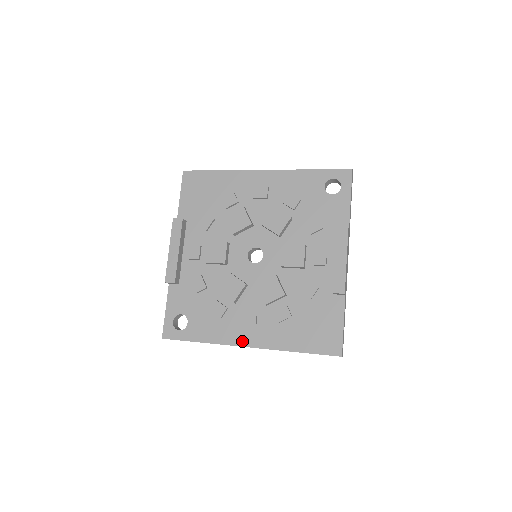
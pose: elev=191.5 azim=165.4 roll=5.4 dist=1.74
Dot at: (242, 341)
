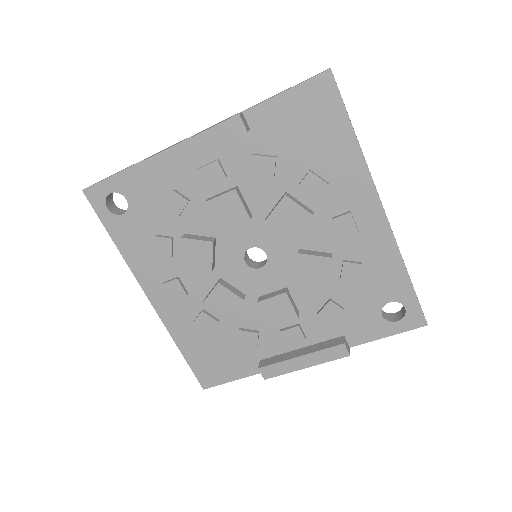
Dot at: (150, 290)
